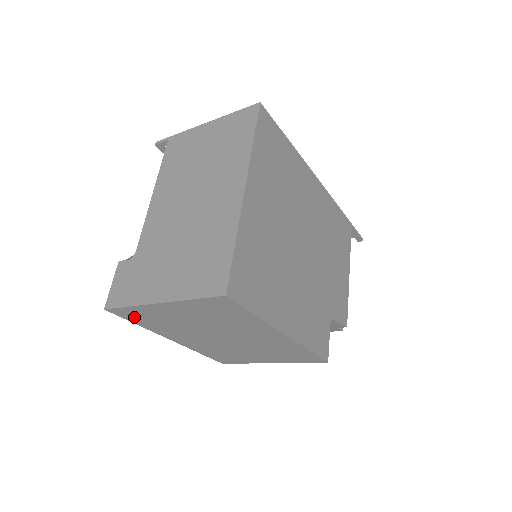
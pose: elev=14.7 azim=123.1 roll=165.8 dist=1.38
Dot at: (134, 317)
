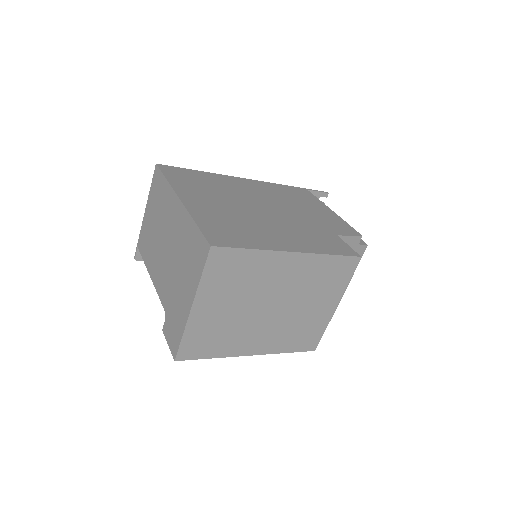
Dot at: (199, 349)
